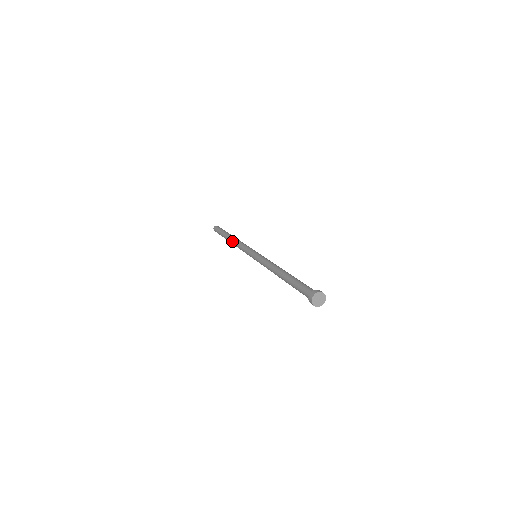
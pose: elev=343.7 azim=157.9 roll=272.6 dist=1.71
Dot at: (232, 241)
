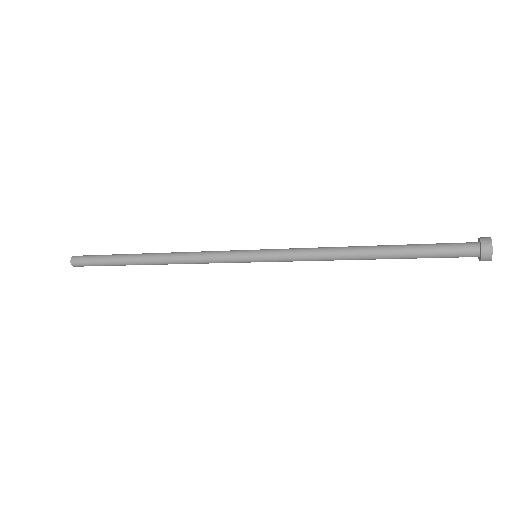
Dot at: (163, 257)
